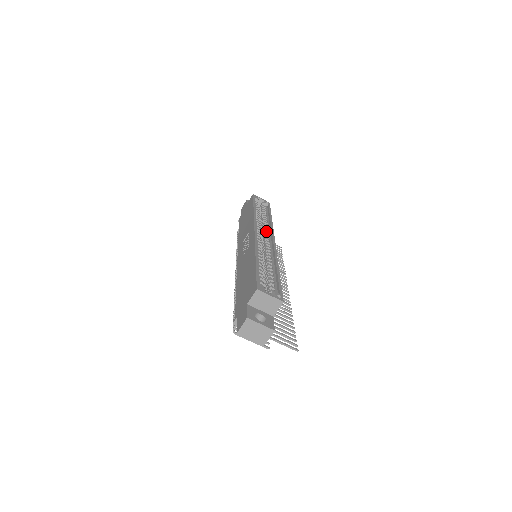
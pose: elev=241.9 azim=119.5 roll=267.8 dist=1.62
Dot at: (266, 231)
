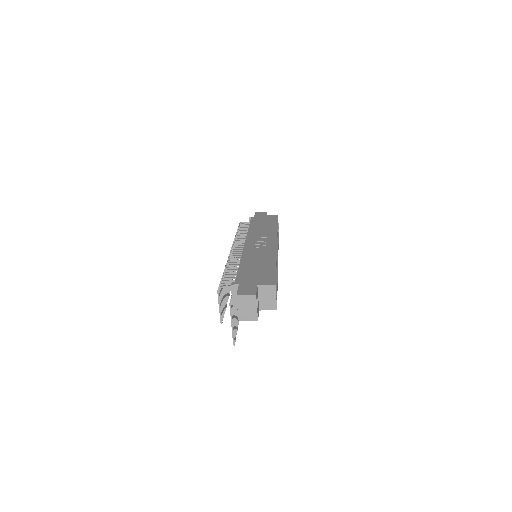
Dot at: occluded
